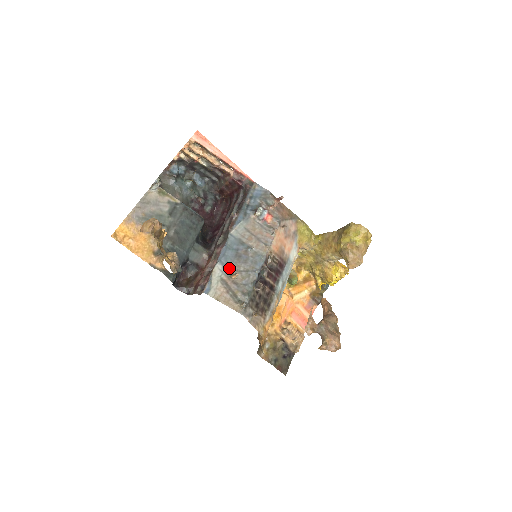
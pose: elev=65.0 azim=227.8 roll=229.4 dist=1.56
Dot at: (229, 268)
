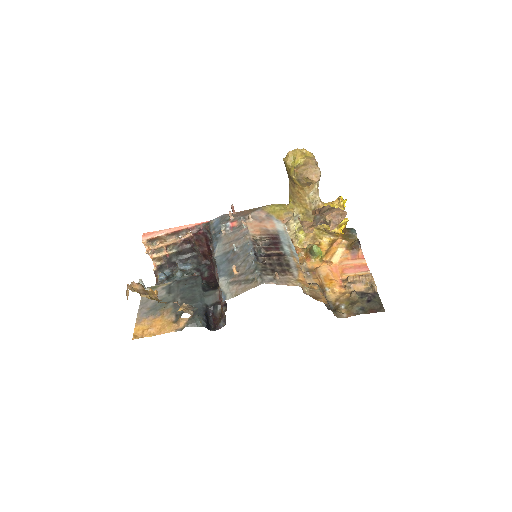
Dot at: (230, 273)
